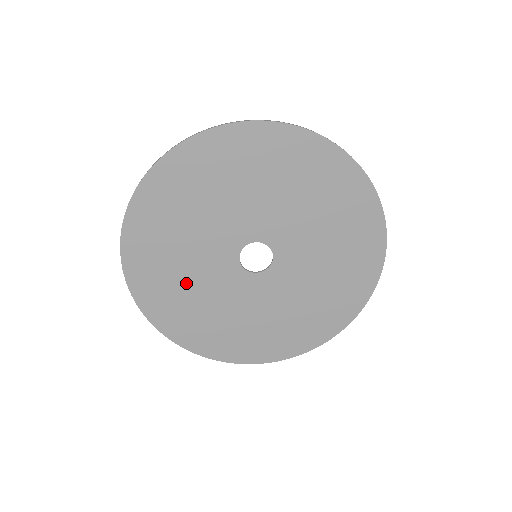
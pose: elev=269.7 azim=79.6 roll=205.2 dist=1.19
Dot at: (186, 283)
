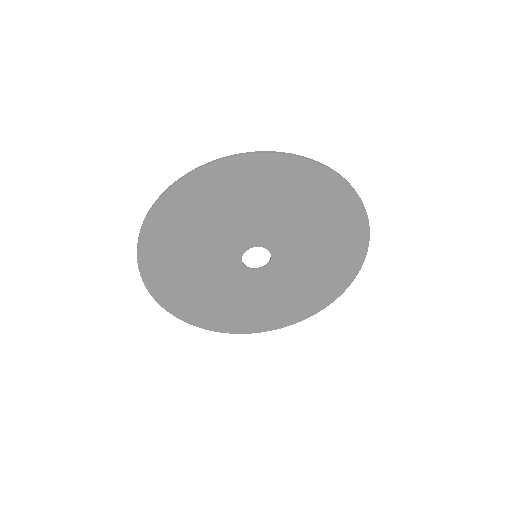
Dot at: (193, 276)
